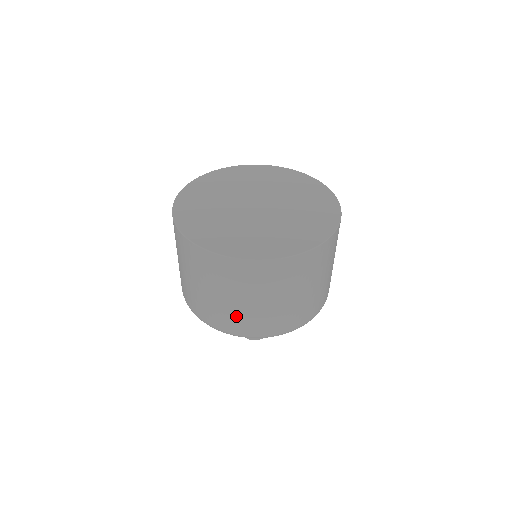
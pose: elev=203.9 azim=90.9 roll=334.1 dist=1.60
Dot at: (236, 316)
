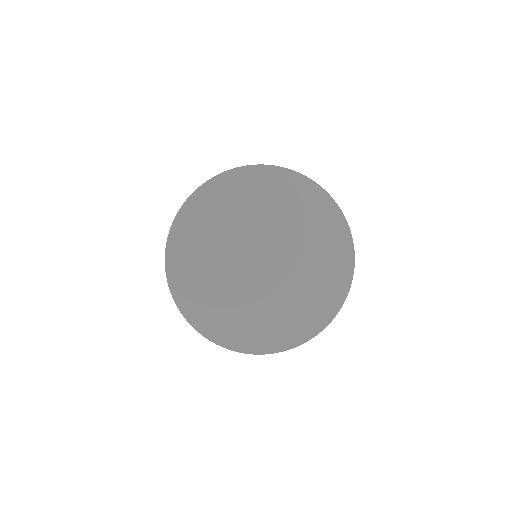
Dot at: occluded
